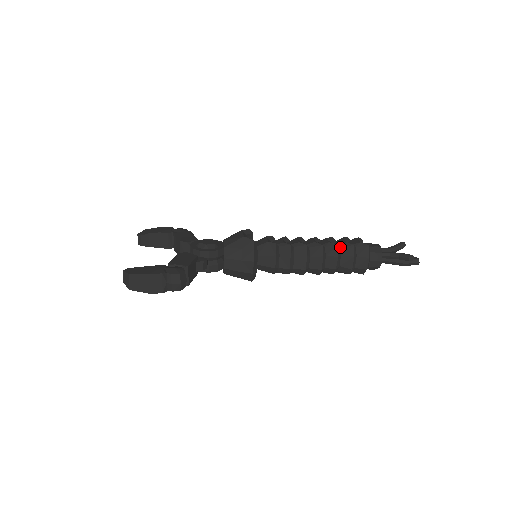
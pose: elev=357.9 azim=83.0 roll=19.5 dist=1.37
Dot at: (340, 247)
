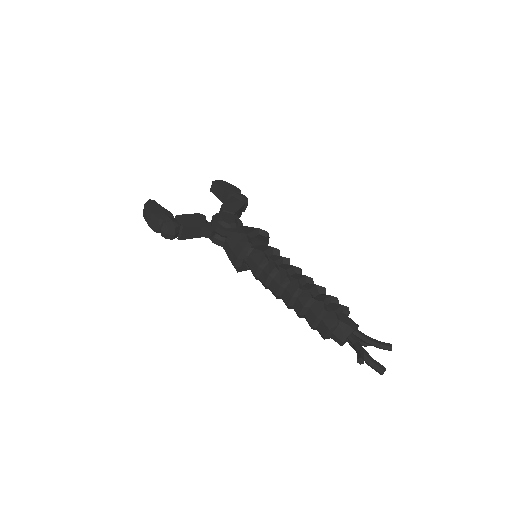
Dot at: (314, 300)
